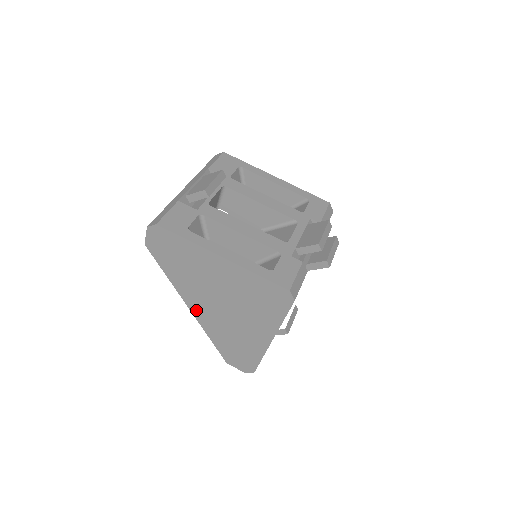
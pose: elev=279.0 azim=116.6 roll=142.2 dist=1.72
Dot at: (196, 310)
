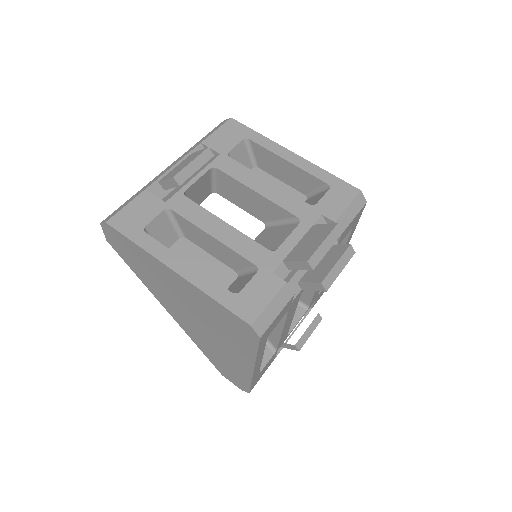
Dot at: (176, 317)
